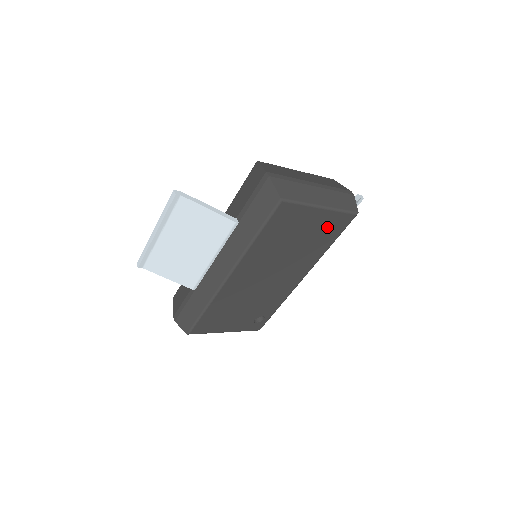
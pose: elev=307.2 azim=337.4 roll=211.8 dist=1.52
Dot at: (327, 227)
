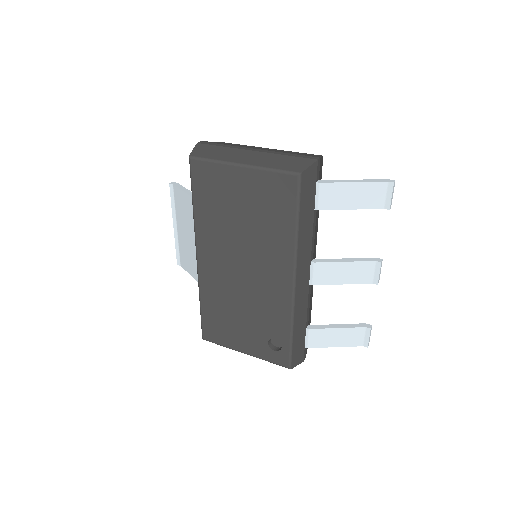
Dot at: (268, 196)
